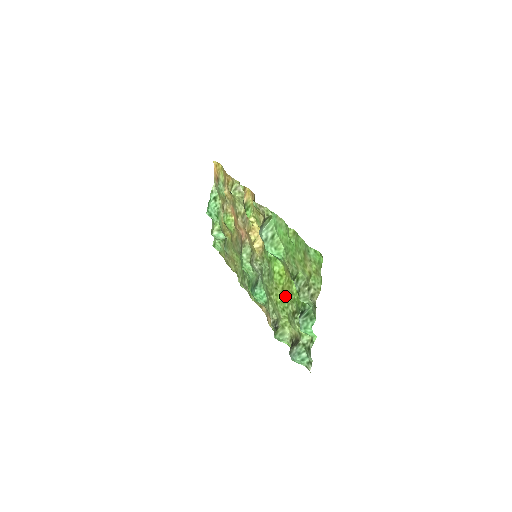
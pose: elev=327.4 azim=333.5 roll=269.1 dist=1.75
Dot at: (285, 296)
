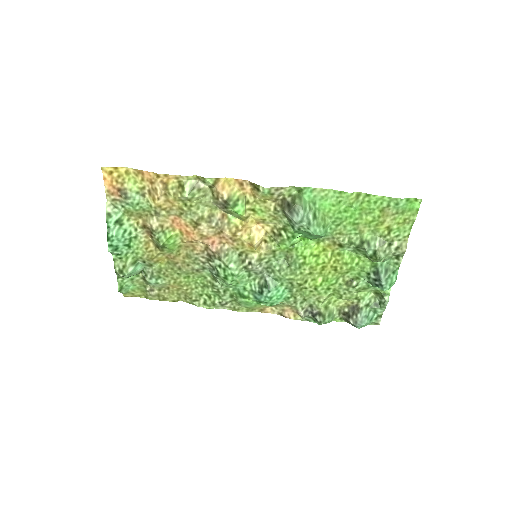
Dot at: (331, 273)
